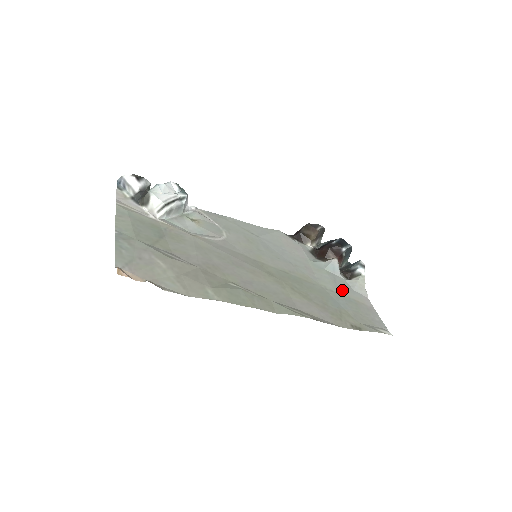
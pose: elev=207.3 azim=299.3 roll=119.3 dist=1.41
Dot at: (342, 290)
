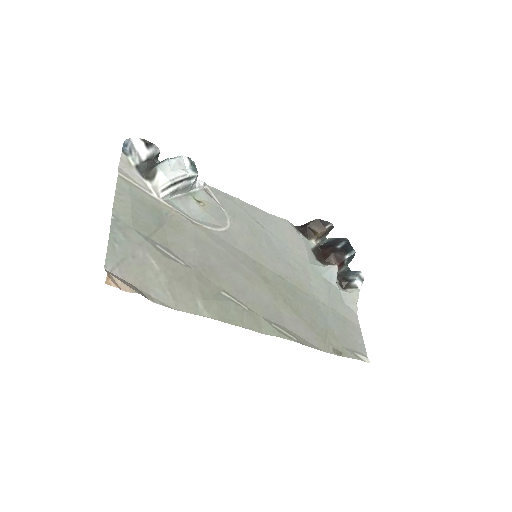
Dot at: (334, 303)
